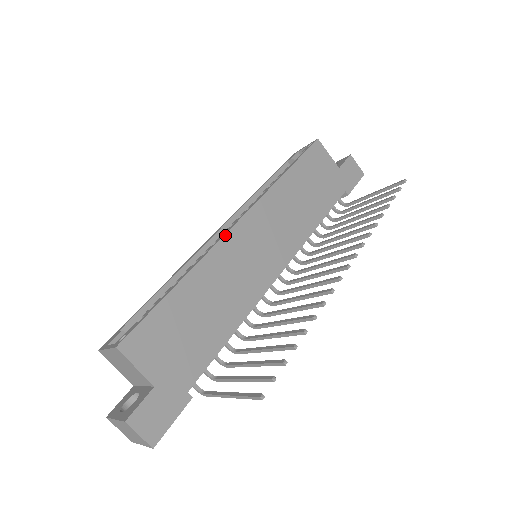
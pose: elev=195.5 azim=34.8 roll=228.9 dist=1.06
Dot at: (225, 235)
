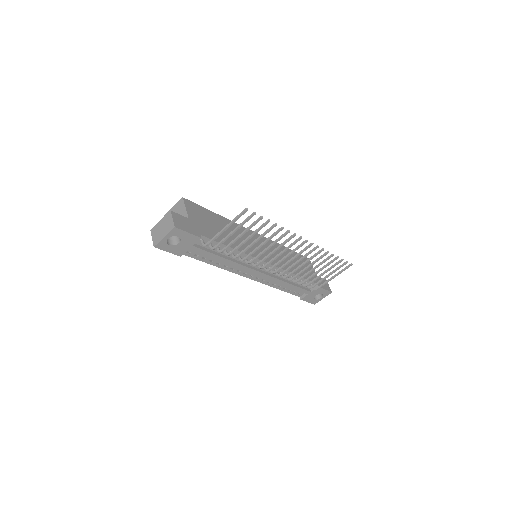
Dot at: occluded
